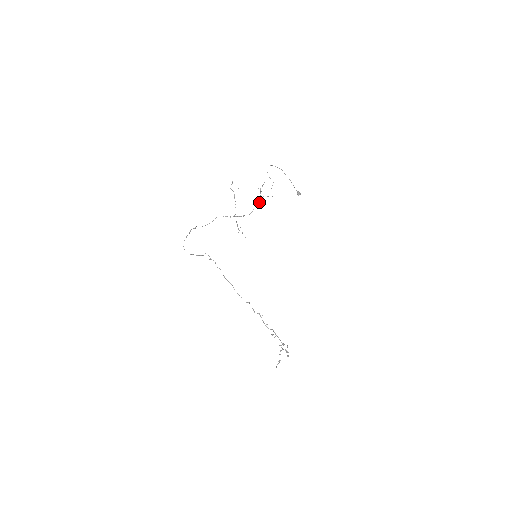
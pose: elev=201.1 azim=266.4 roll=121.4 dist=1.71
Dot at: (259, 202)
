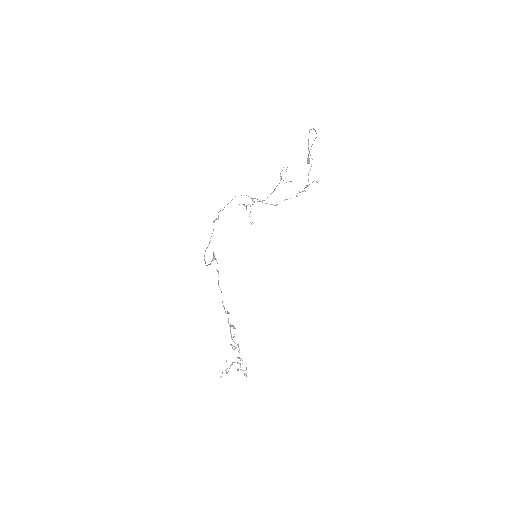
Dot at: occluded
